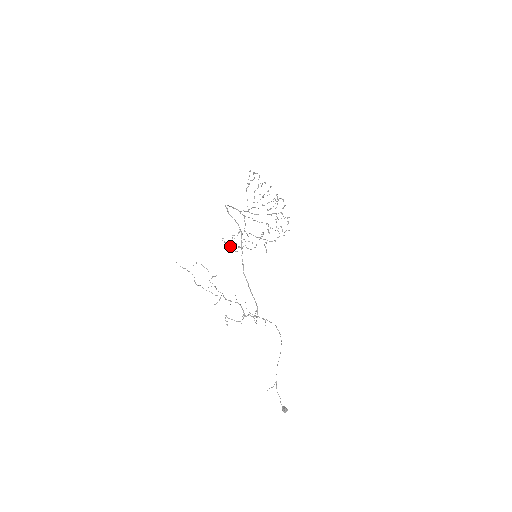
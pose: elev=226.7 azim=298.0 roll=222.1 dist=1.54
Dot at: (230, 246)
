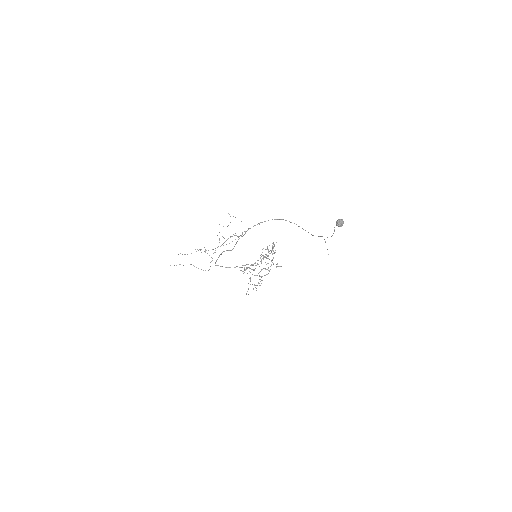
Dot at: occluded
